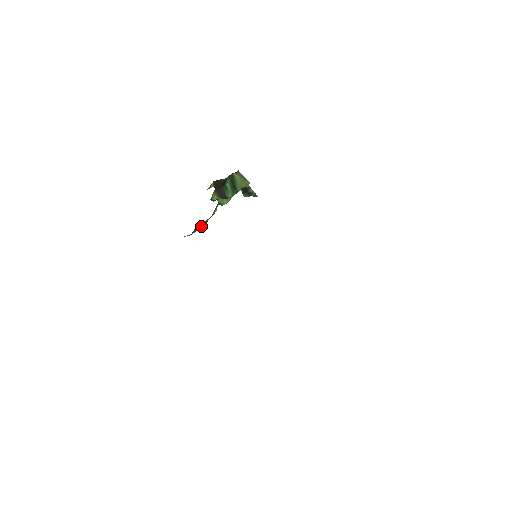
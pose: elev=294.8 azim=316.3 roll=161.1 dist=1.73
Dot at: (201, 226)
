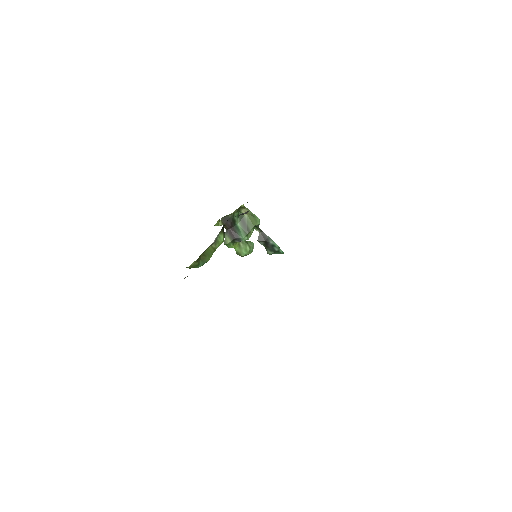
Dot at: (209, 256)
